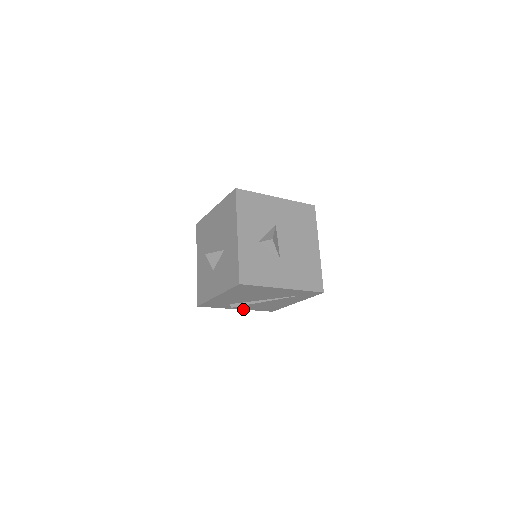
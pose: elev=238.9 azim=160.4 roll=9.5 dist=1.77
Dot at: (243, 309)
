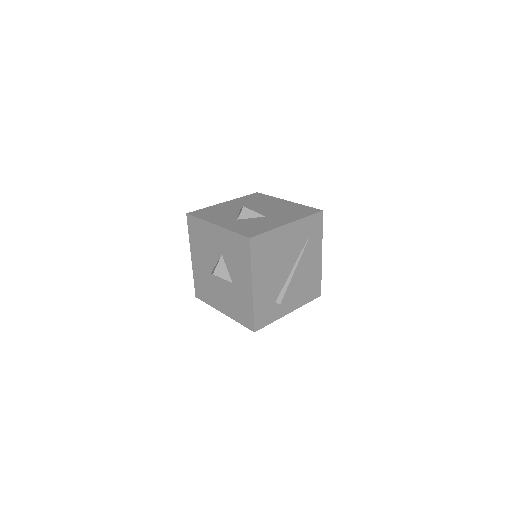
Dot at: (295, 309)
